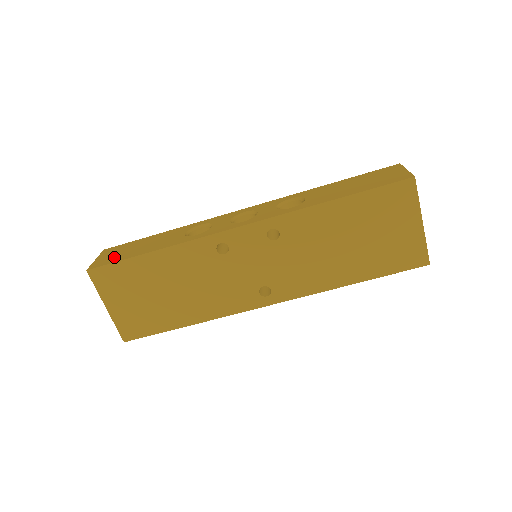
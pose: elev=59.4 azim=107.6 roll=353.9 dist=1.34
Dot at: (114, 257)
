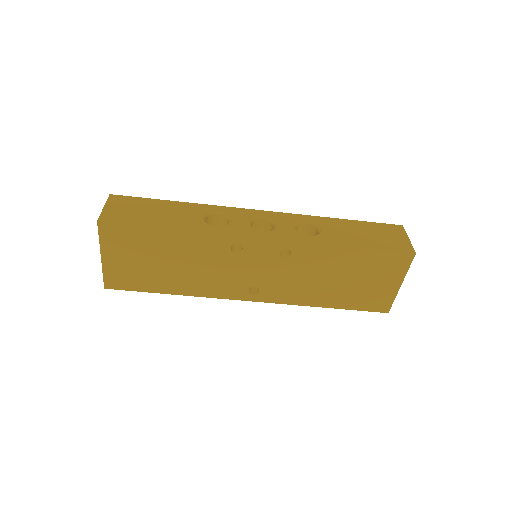
Dot at: (127, 215)
